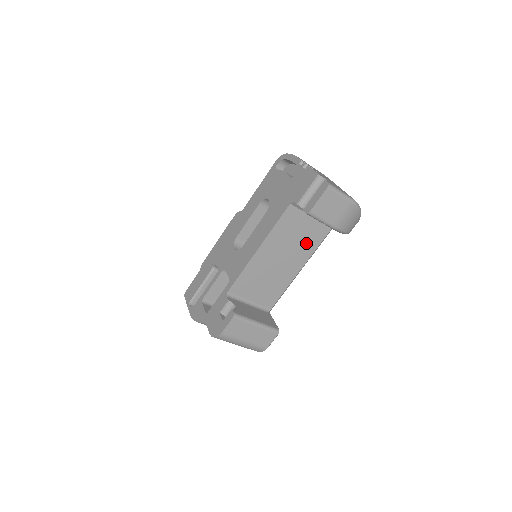
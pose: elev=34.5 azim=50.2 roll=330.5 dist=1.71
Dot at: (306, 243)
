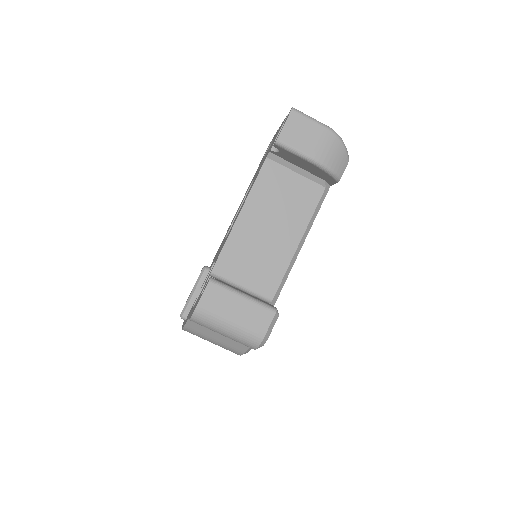
Dot at: (298, 207)
